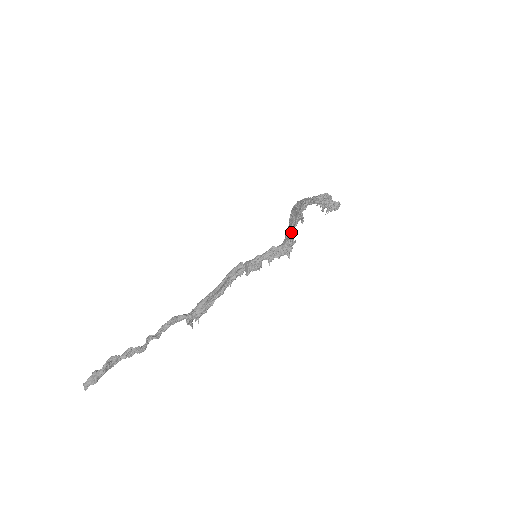
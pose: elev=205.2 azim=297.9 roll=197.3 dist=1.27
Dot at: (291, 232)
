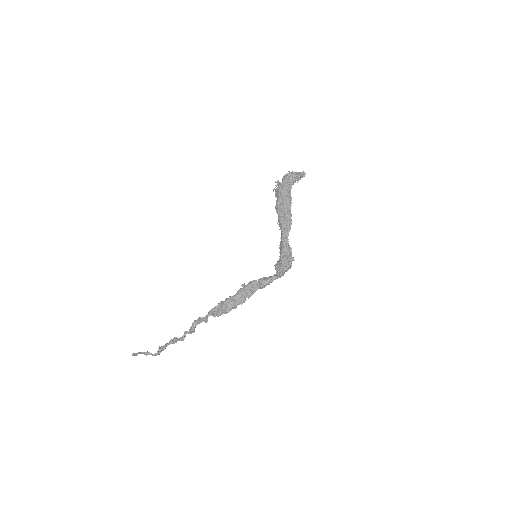
Dot at: (287, 244)
